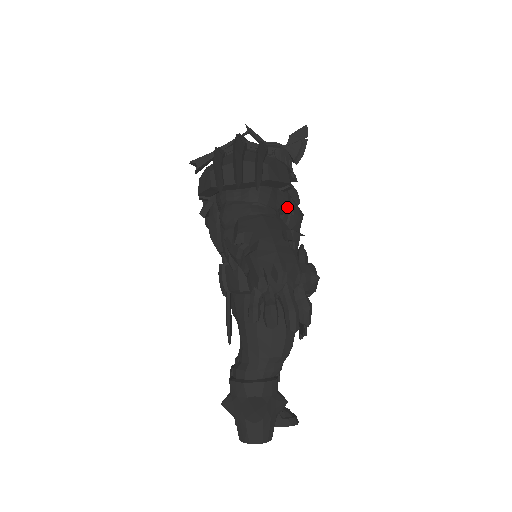
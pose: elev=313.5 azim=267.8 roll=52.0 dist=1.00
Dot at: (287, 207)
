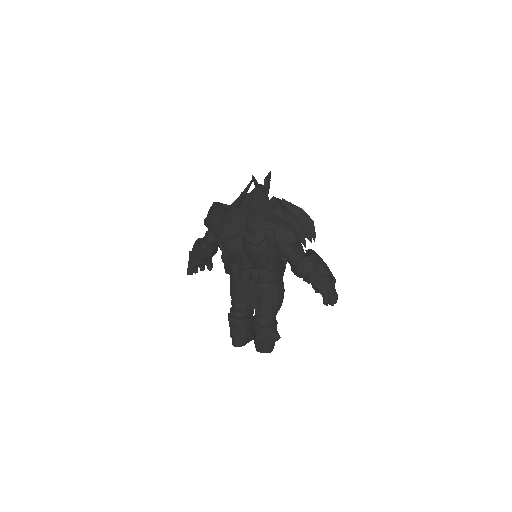
Dot at: occluded
